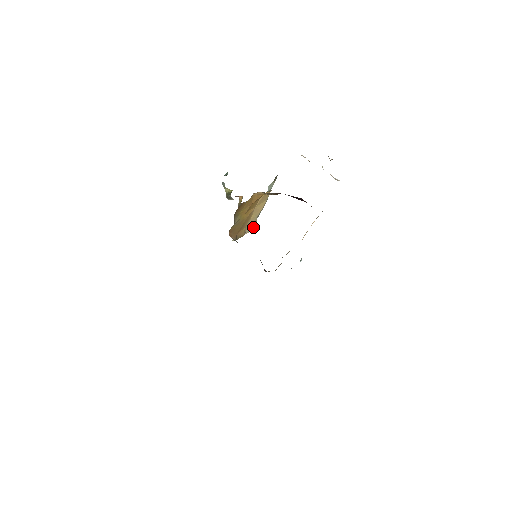
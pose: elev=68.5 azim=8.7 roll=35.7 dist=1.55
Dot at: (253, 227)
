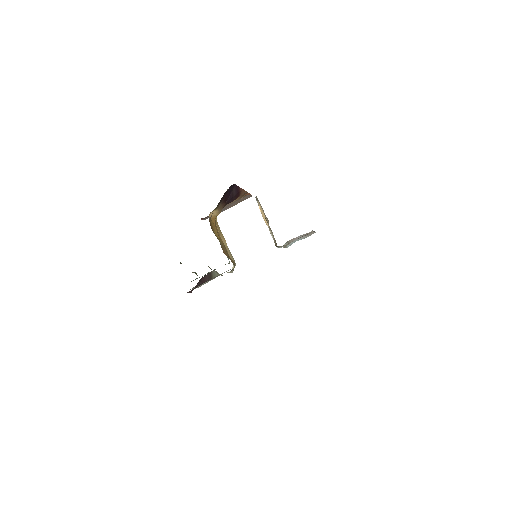
Dot at: (234, 260)
